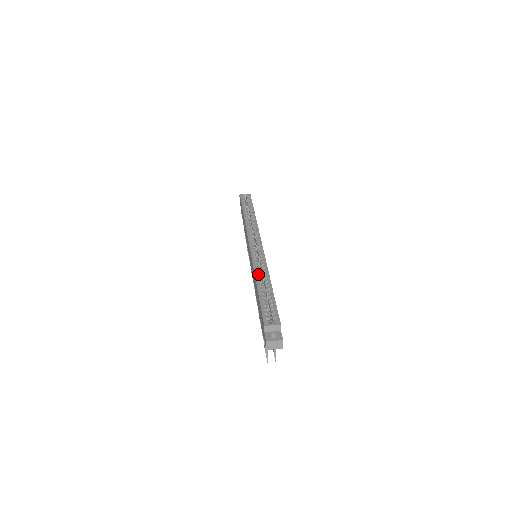
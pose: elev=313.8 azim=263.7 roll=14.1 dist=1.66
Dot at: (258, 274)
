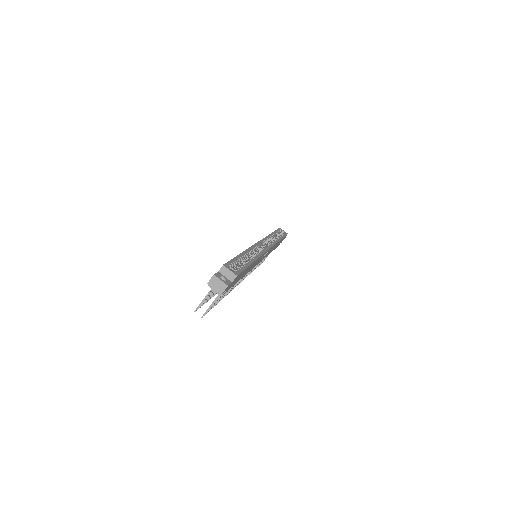
Dot at: (249, 251)
